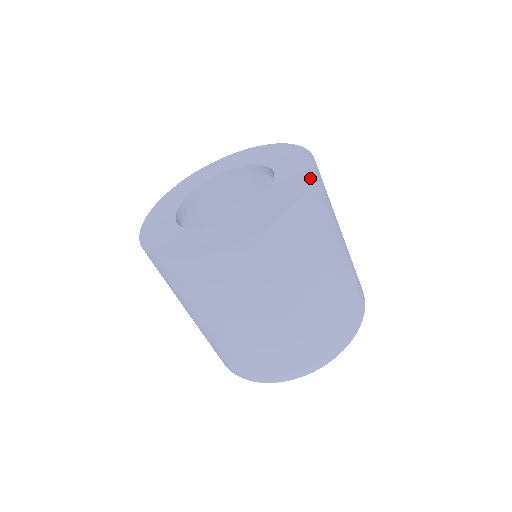
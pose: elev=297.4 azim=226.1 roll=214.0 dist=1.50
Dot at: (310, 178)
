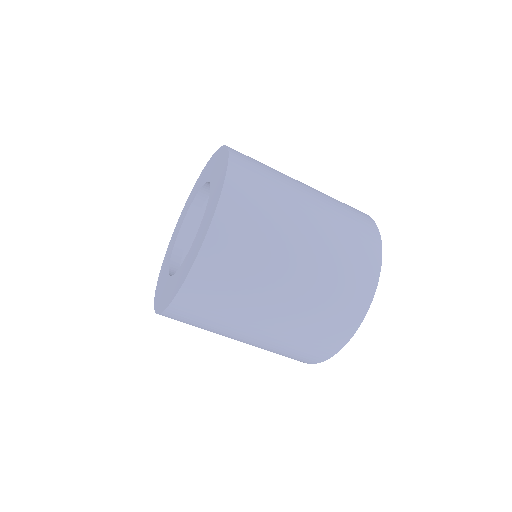
Dot at: (223, 182)
